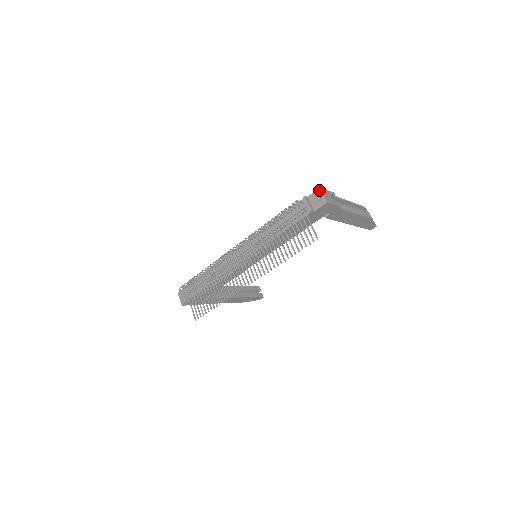
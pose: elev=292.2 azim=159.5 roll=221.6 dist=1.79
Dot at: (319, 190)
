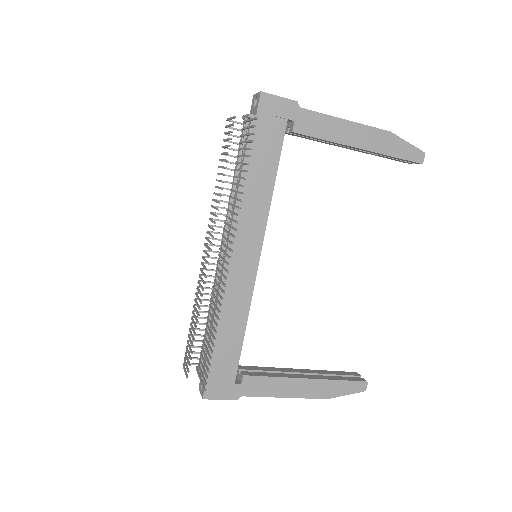
Dot at: (253, 97)
